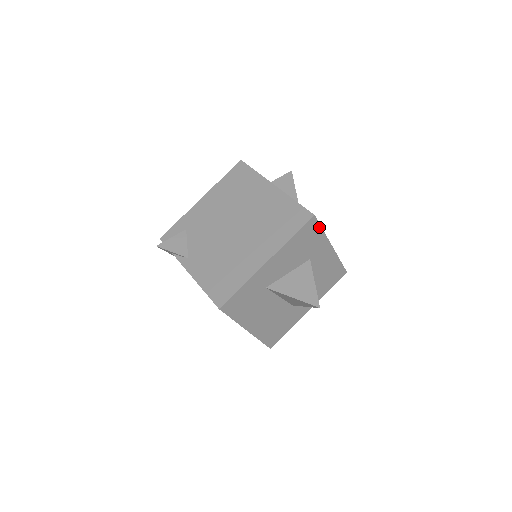
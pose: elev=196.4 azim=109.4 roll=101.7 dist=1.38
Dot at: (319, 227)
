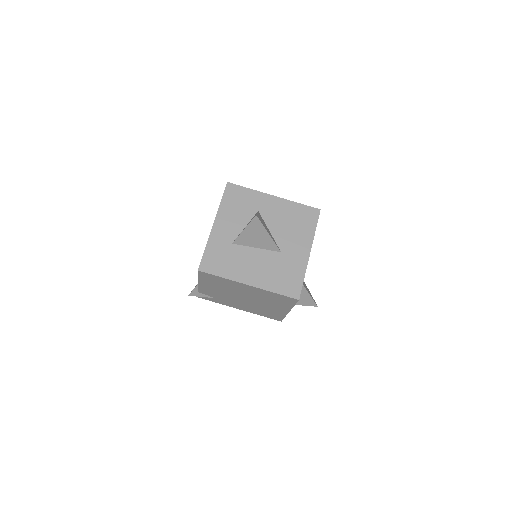
Dot at: (242, 188)
